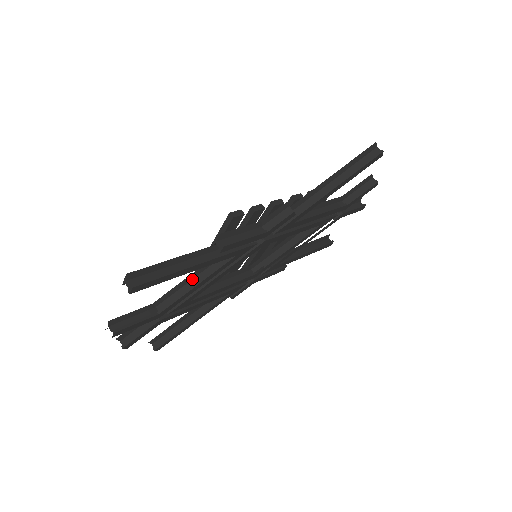
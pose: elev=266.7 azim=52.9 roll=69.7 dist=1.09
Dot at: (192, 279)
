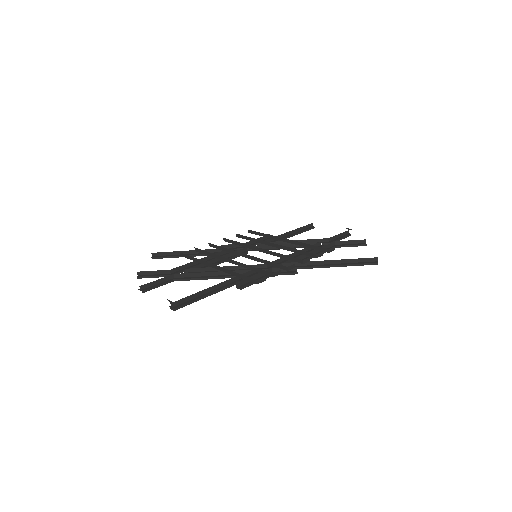
Dot at: (207, 272)
